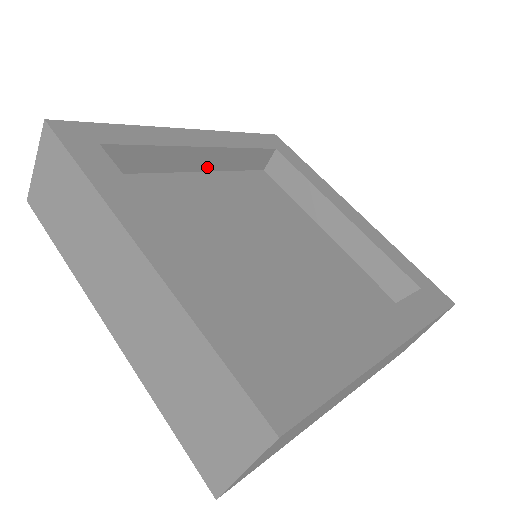
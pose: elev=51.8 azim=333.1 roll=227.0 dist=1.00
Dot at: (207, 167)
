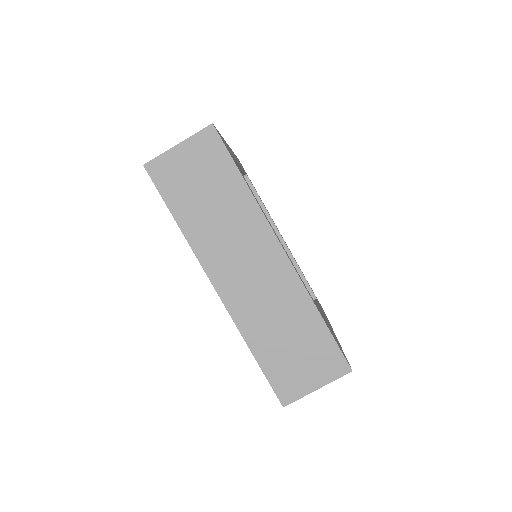
Dot at: occluded
